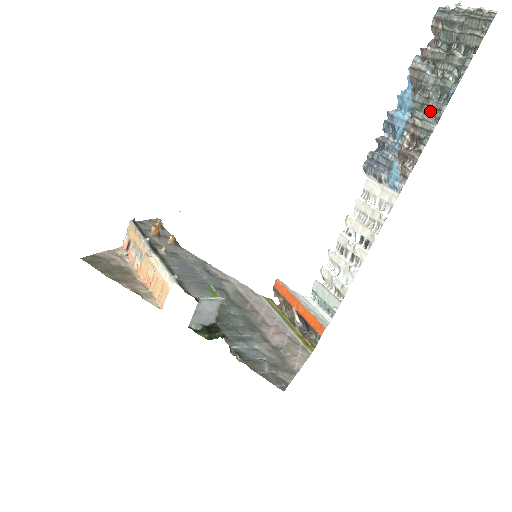
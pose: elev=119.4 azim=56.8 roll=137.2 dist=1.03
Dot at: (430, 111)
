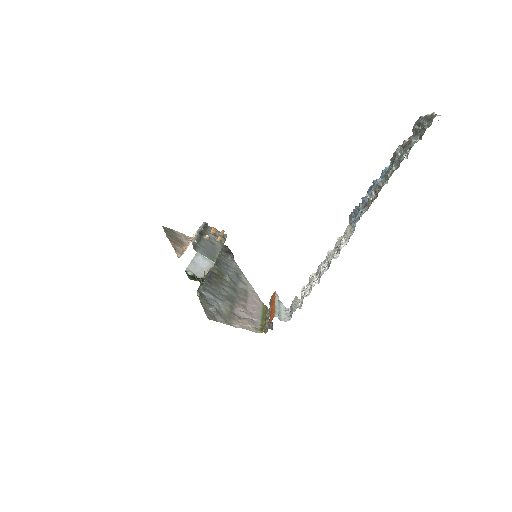
Dot at: (388, 175)
